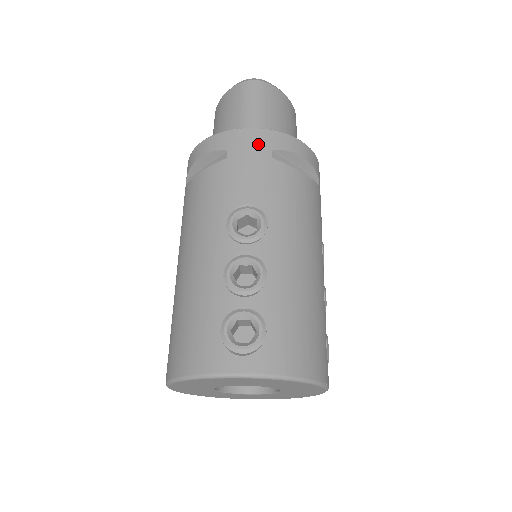
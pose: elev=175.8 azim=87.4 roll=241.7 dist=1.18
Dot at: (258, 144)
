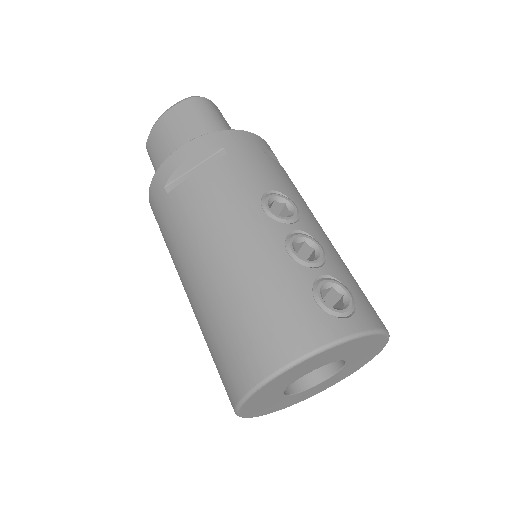
Dot at: (249, 143)
